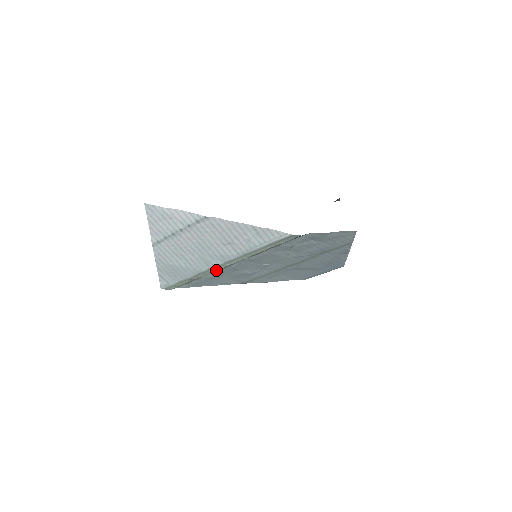
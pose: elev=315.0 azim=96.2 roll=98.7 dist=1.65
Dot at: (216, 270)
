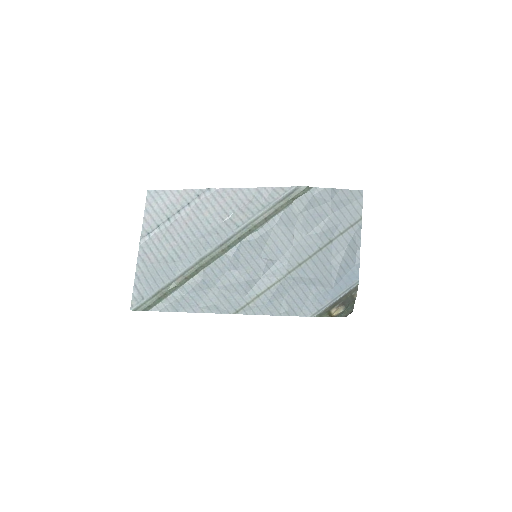
Dot at: (209, 259)
